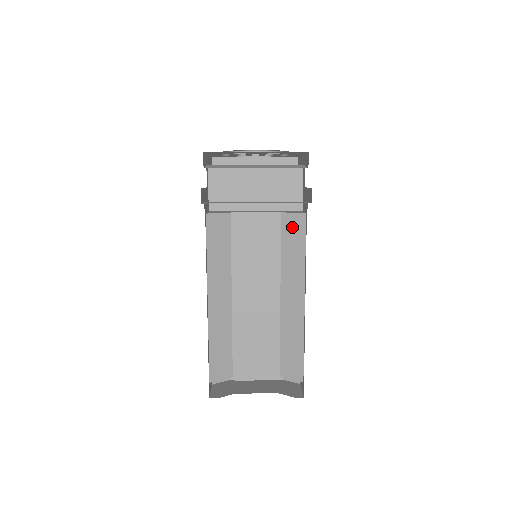
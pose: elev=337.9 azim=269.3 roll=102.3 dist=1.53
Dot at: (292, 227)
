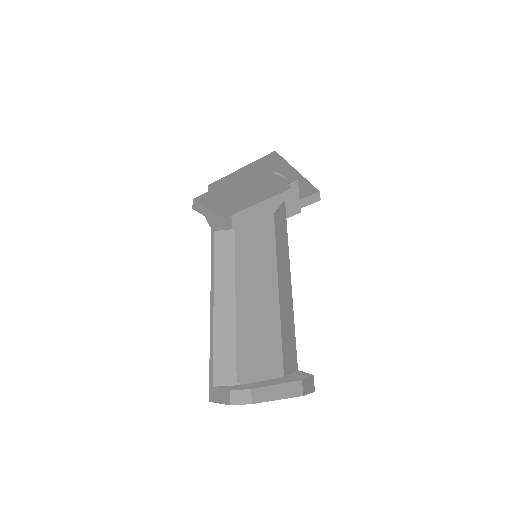
Dot at: (279, 219)
